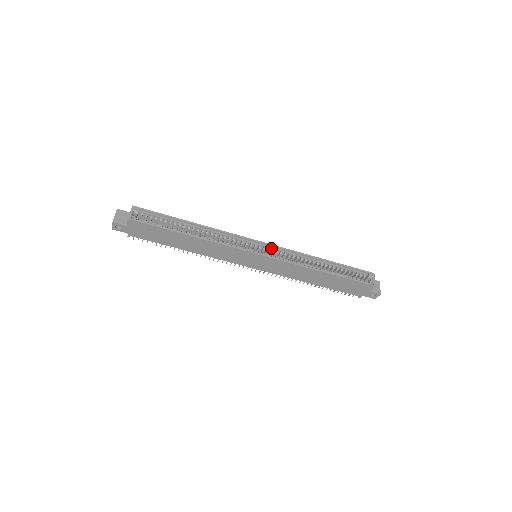
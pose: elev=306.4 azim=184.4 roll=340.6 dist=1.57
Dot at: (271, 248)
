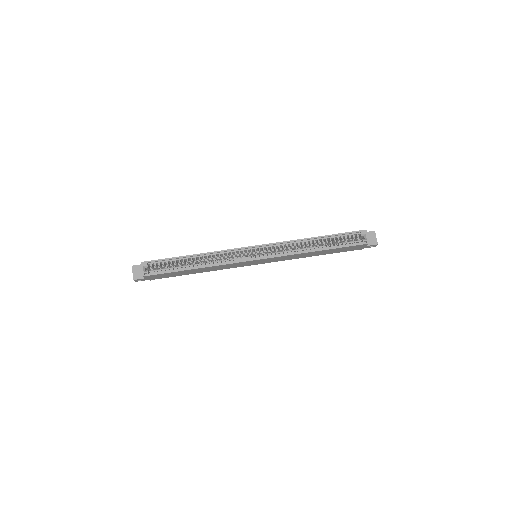
Dot at: (265, 247)
